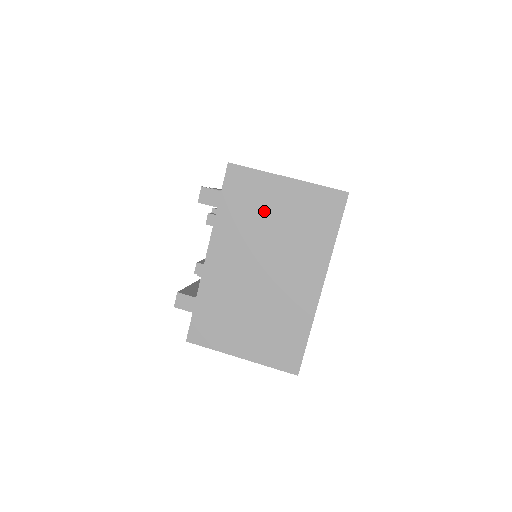
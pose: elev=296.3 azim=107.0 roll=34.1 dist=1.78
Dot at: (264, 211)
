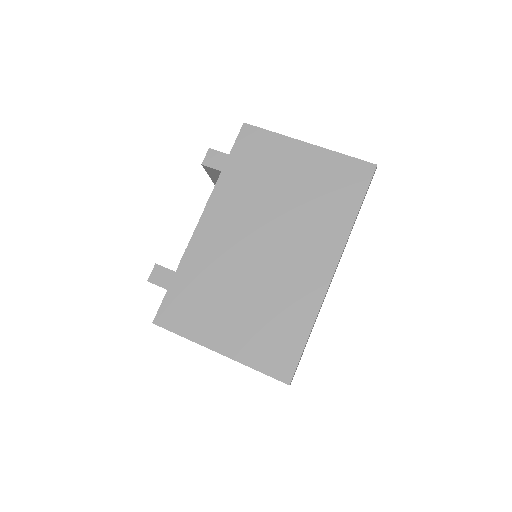
Dot at: (276, 176)
